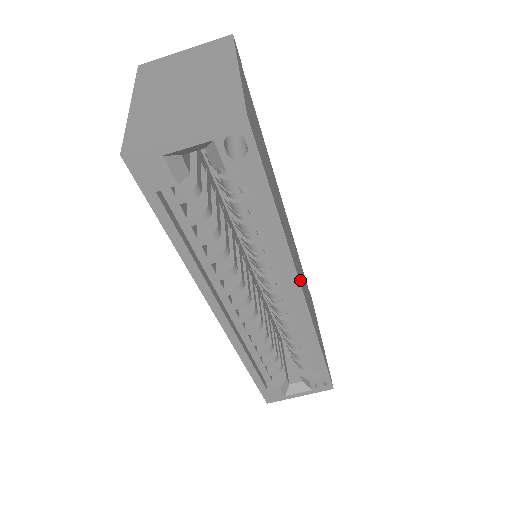
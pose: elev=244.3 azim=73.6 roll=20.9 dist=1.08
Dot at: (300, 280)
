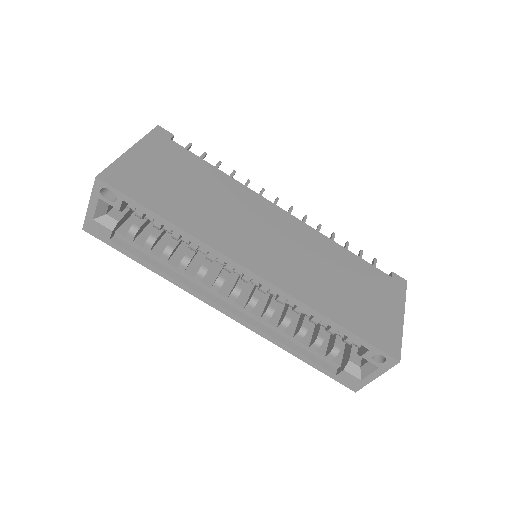
Dot at: (249, 260)
